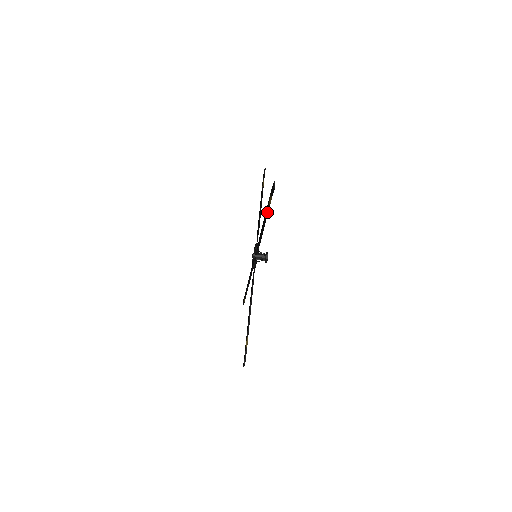
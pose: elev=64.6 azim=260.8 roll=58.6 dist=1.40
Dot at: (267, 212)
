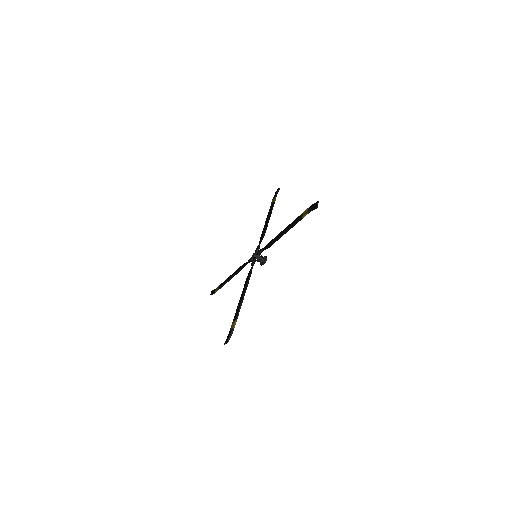
Dot at: (296, 223)
